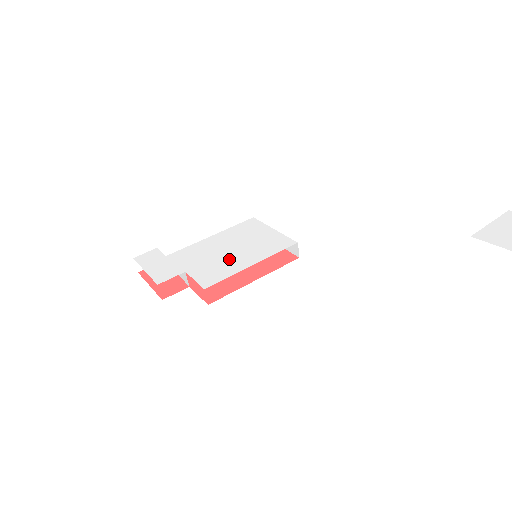
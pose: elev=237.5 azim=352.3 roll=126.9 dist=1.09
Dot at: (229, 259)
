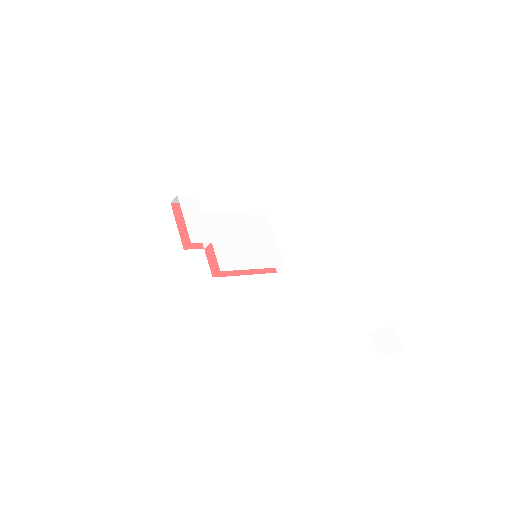
Dot at: (242, 251)
